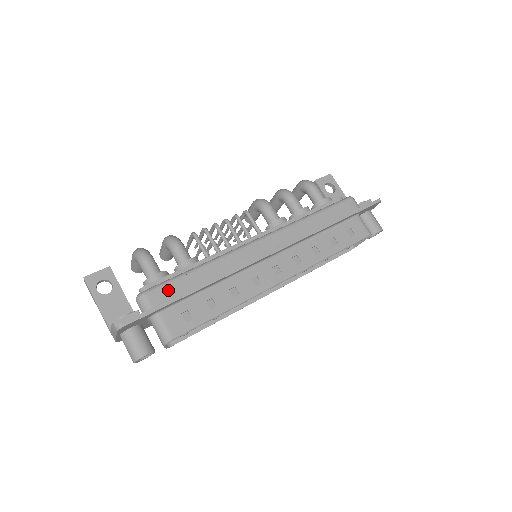
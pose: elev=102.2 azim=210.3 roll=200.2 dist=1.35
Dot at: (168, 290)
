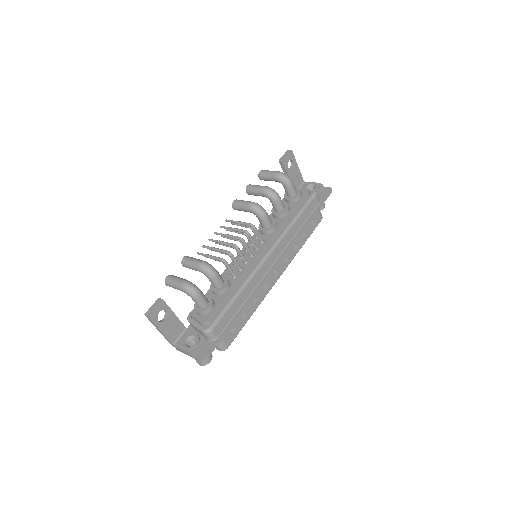
Dot at: (224, 321)
